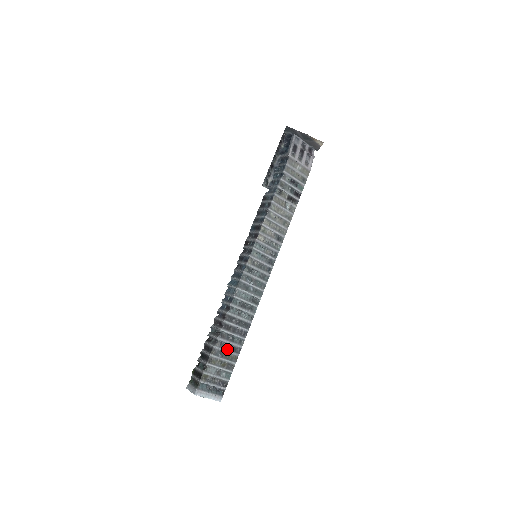
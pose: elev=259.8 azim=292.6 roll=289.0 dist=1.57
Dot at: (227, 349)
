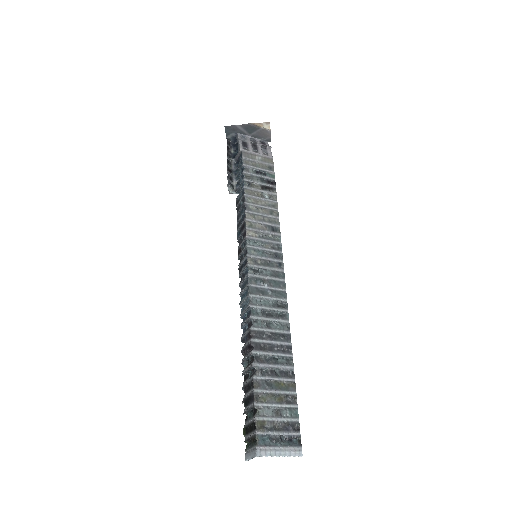
Dot at: (274, 376)
